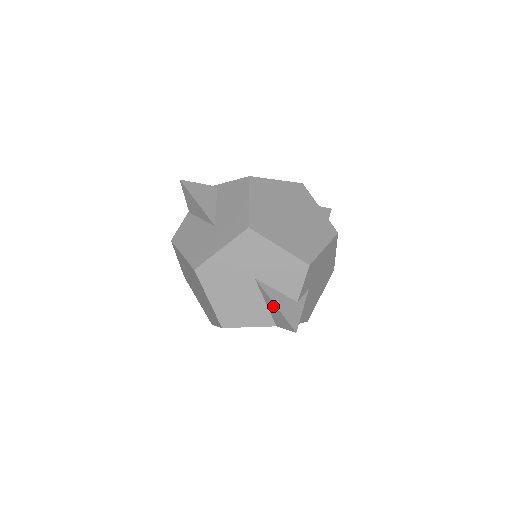
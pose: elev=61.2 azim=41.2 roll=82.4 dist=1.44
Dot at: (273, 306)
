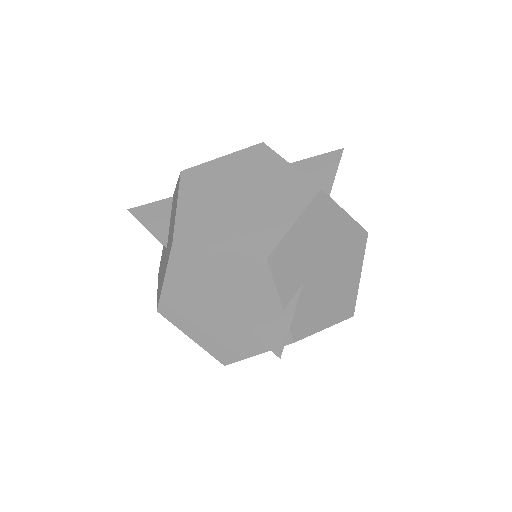
Dot at: (250, 328)
